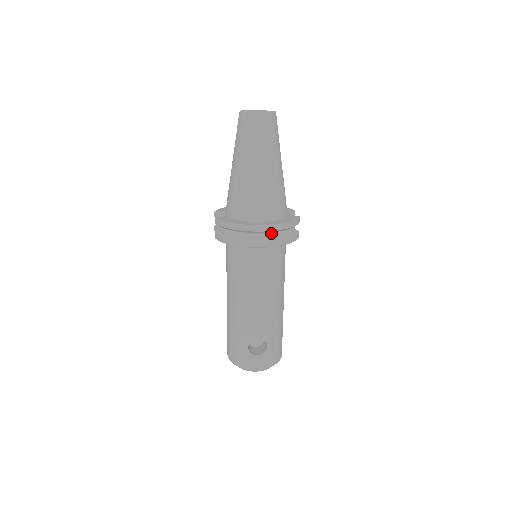
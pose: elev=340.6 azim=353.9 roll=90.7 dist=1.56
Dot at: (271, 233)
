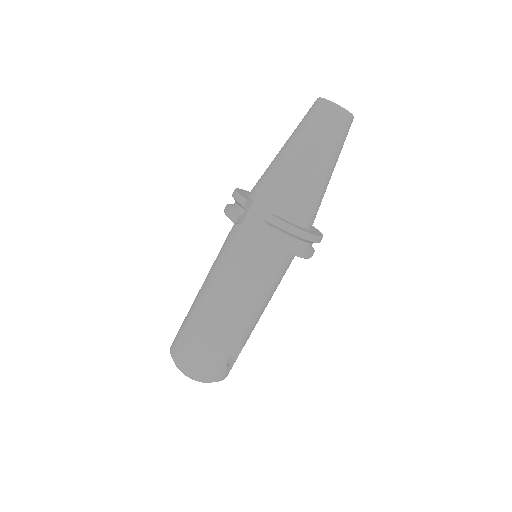
Dot at: (312, 243)
